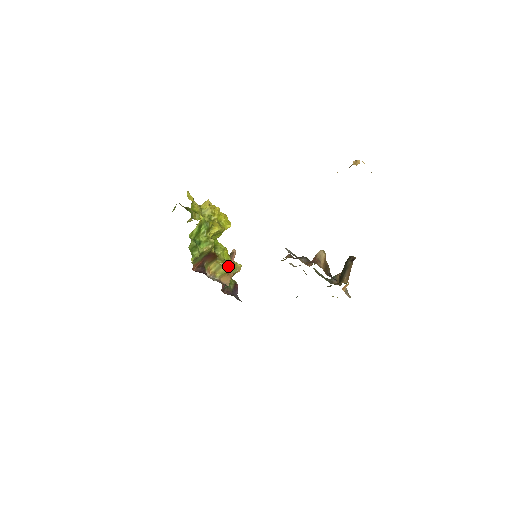
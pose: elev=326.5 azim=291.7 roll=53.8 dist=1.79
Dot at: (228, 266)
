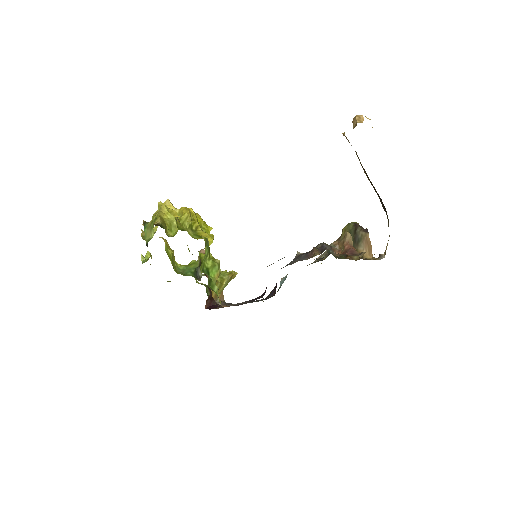
Dot at: (228, 280)
